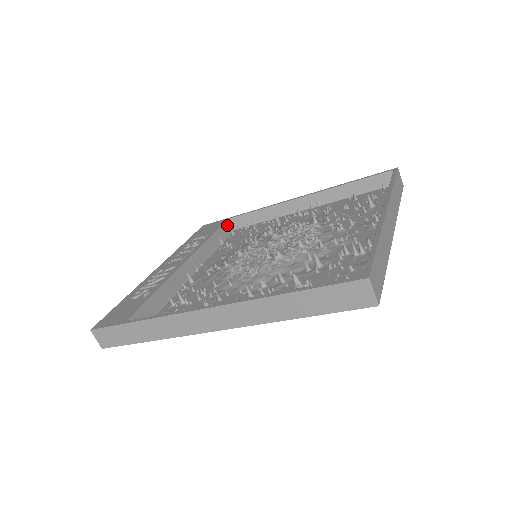
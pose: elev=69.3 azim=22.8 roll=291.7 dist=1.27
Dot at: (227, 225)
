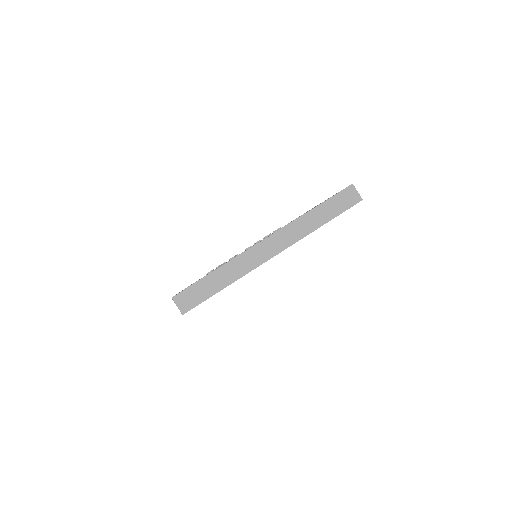
Dot at: occluded
